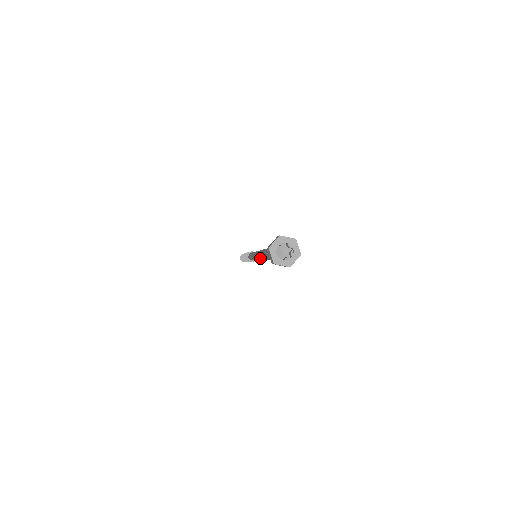
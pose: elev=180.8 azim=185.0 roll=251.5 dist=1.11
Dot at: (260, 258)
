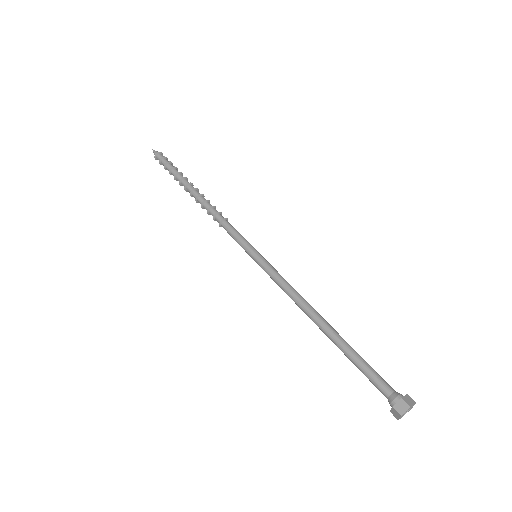
Dot at: (305, 313)
